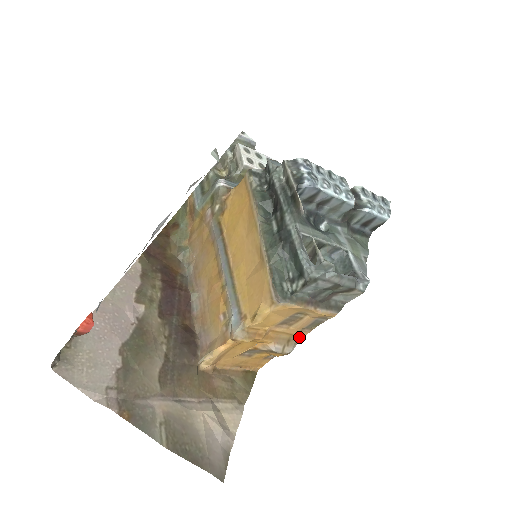
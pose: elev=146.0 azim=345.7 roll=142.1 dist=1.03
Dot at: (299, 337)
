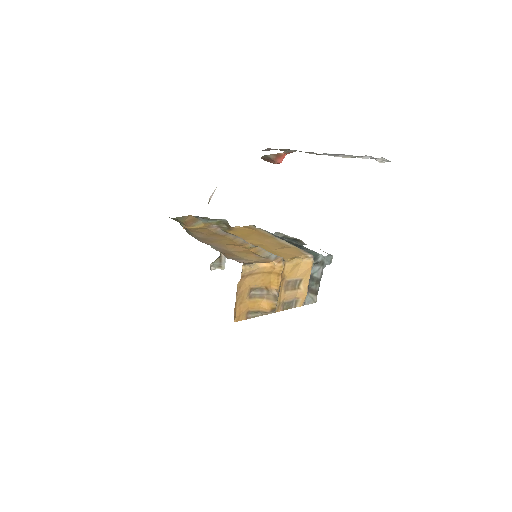
Dot at: (277, 308)
